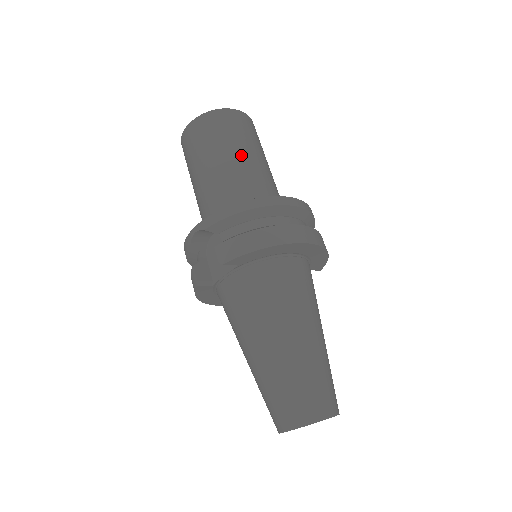
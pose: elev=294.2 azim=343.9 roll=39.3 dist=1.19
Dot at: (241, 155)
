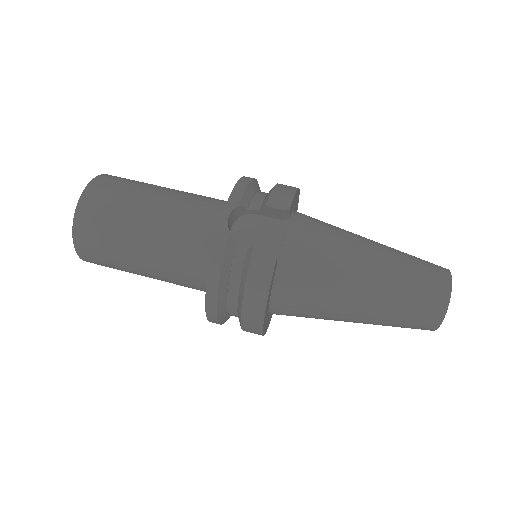
Dot at: occluded
